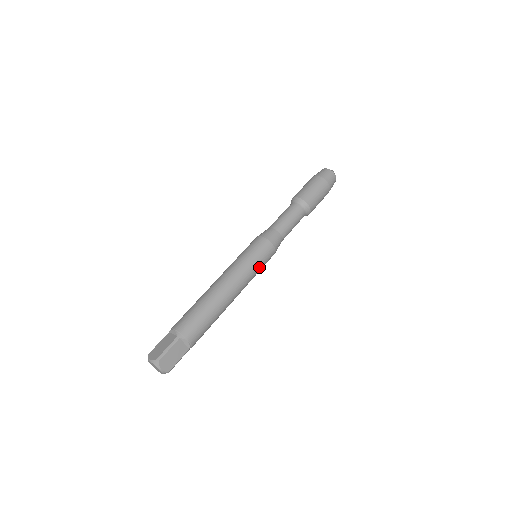
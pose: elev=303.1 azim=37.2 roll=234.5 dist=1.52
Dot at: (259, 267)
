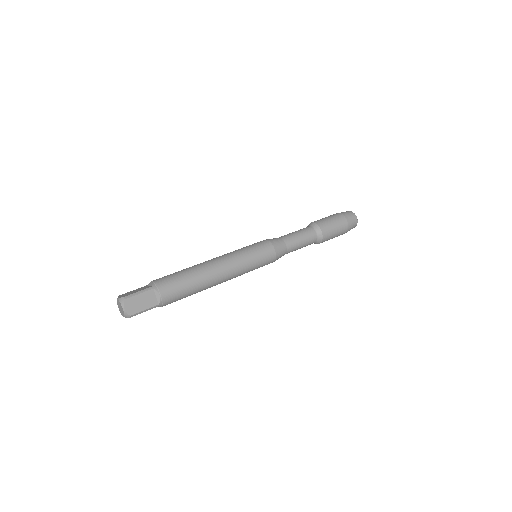
Dot at: (254, 263)
